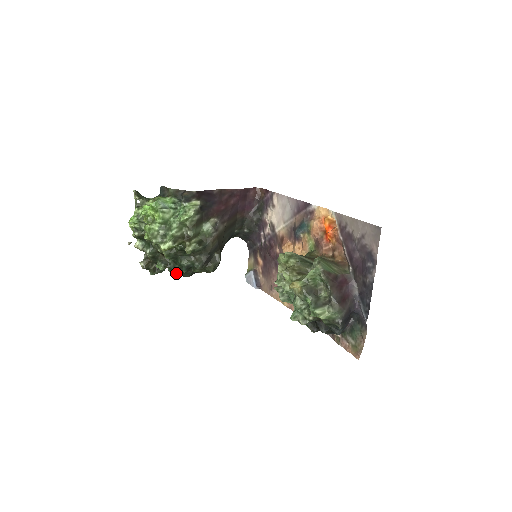
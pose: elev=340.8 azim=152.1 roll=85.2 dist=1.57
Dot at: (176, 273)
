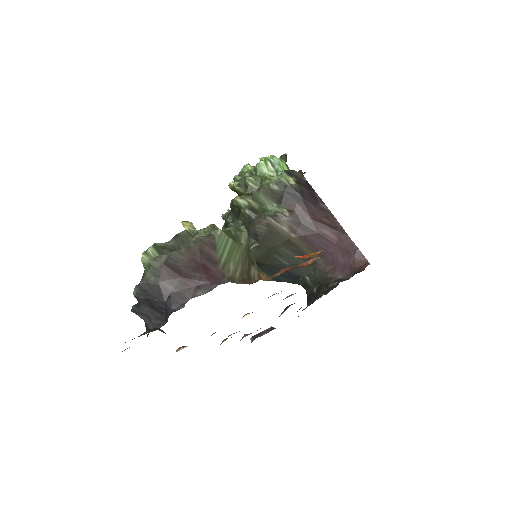
Dot at: occluded
